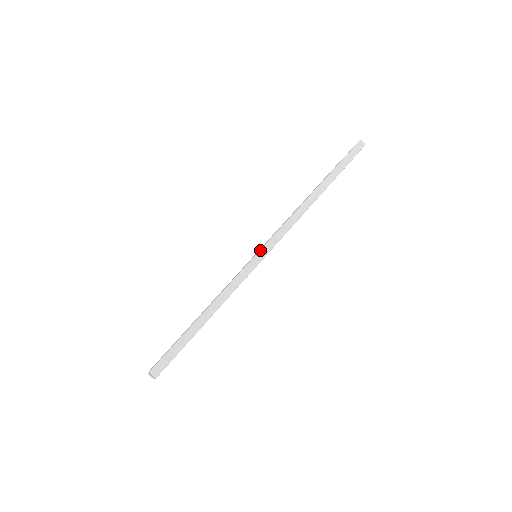
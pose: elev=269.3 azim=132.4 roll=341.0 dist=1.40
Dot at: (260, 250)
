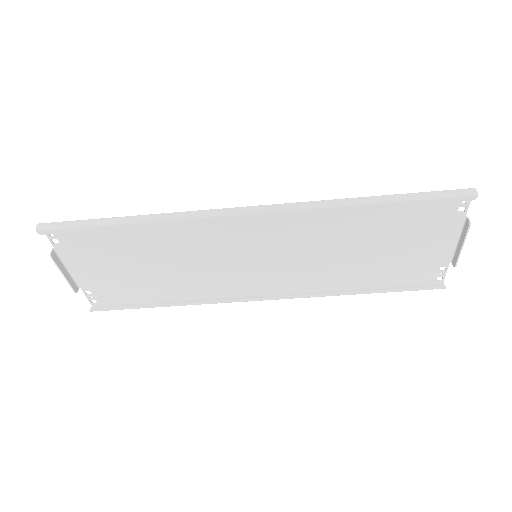
Dot at: occluded
